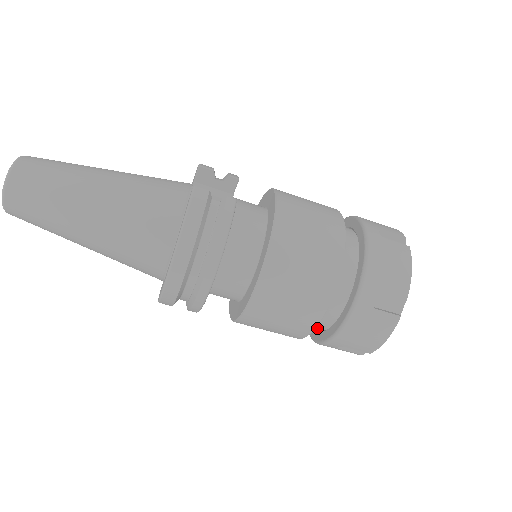
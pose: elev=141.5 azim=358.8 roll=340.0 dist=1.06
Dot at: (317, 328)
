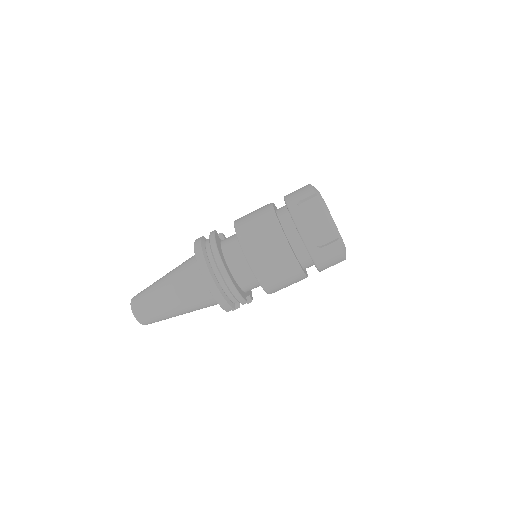
Dot at: (303, 251)
